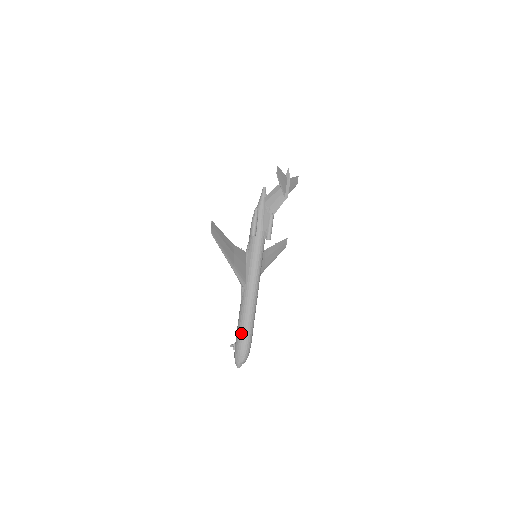
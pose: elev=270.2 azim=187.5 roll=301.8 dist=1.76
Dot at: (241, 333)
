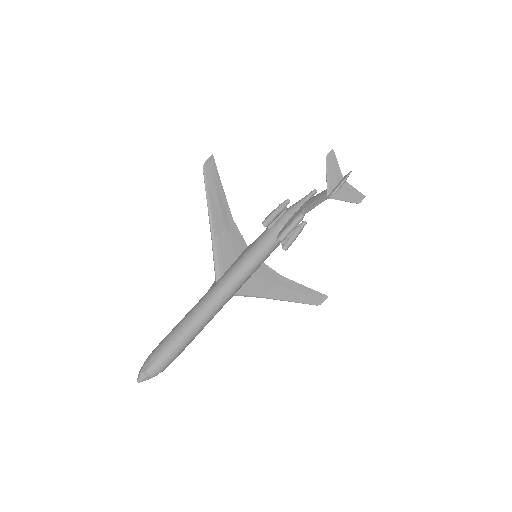
Dot at: (172, 332)
